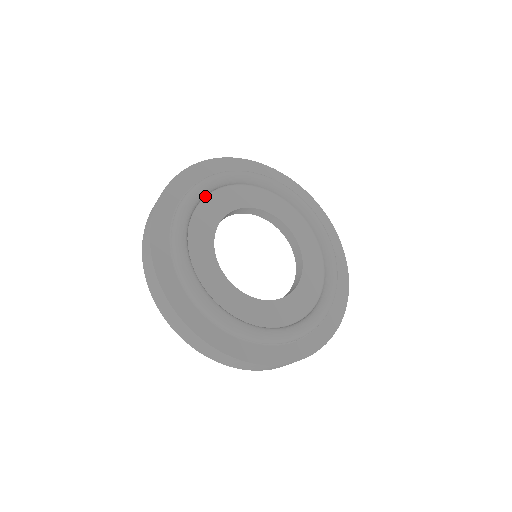
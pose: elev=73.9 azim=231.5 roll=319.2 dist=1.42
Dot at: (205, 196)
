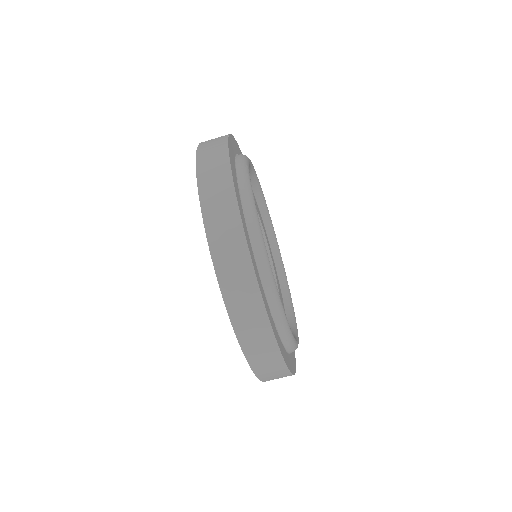
Dot at: occluded
